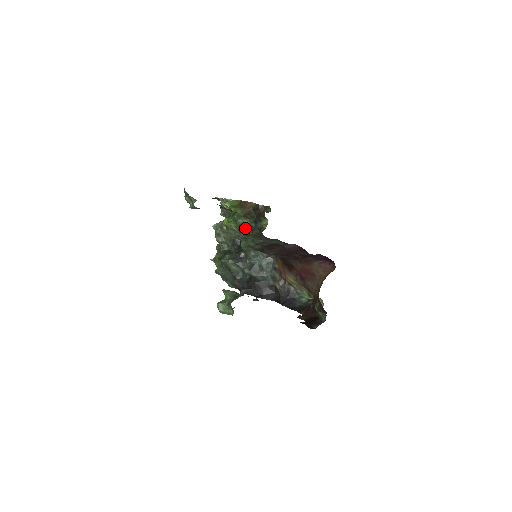
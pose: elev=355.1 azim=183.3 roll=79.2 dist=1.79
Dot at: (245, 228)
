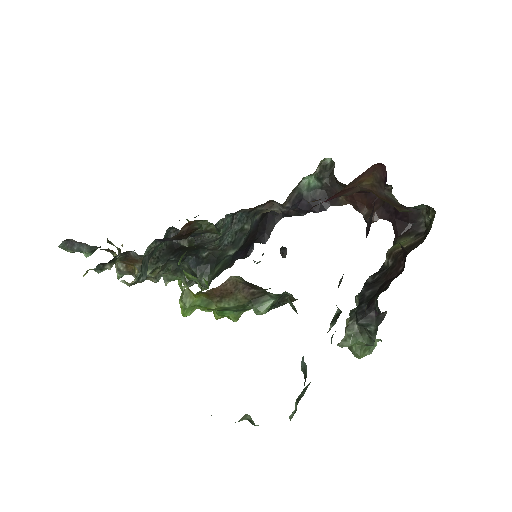
Dot at: (276, 306)
